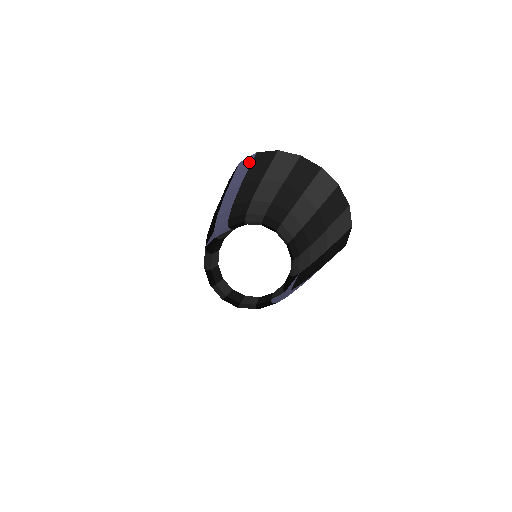
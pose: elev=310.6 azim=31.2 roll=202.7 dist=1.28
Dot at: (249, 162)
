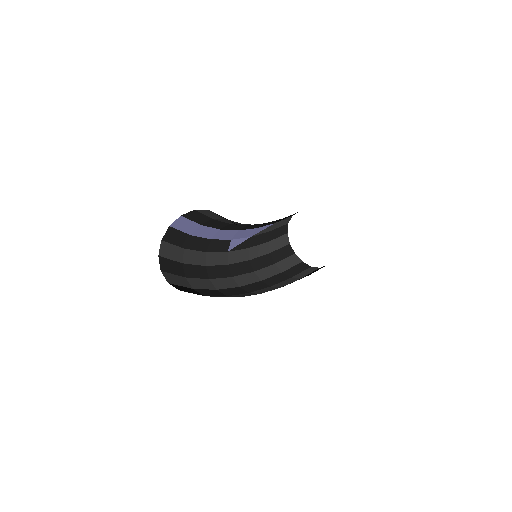
Dot at: (183, 219)
